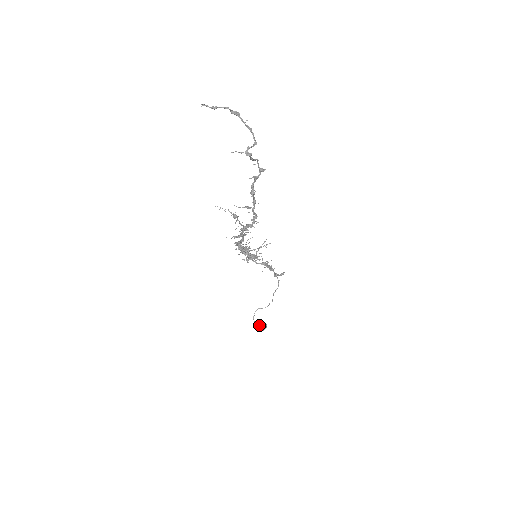
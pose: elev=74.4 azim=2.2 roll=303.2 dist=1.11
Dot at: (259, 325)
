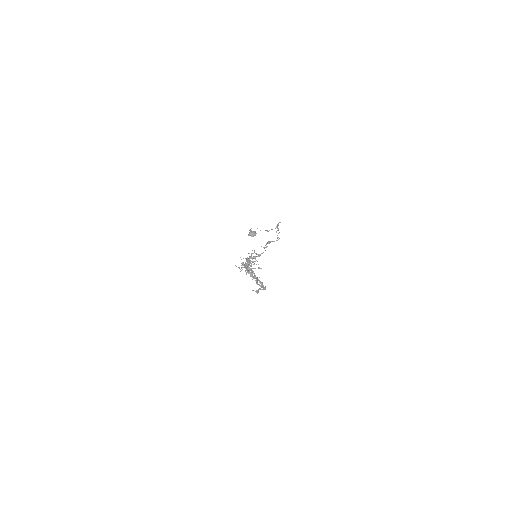
Dot at: (251, 232)
